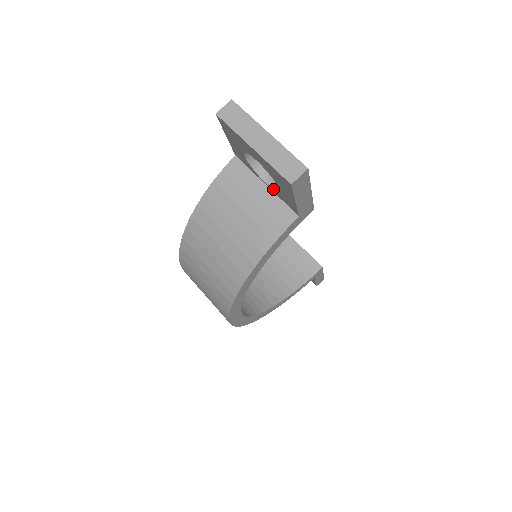
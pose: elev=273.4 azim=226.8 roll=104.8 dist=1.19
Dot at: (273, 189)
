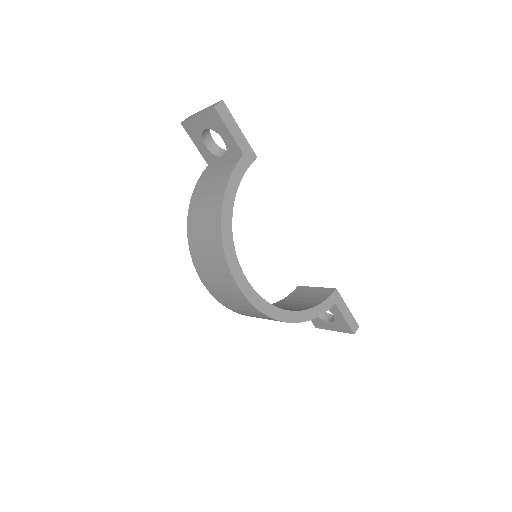
Dot at: (226, 153)
